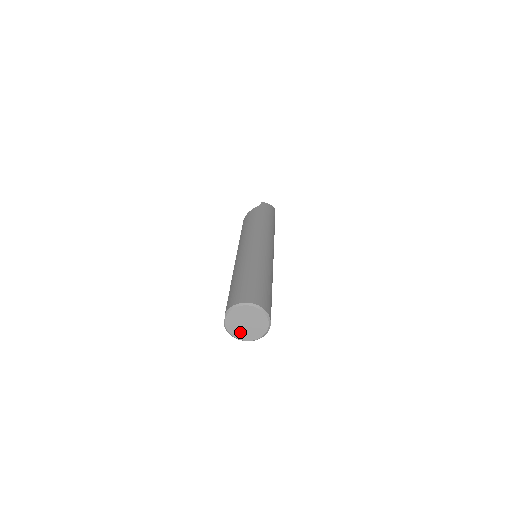
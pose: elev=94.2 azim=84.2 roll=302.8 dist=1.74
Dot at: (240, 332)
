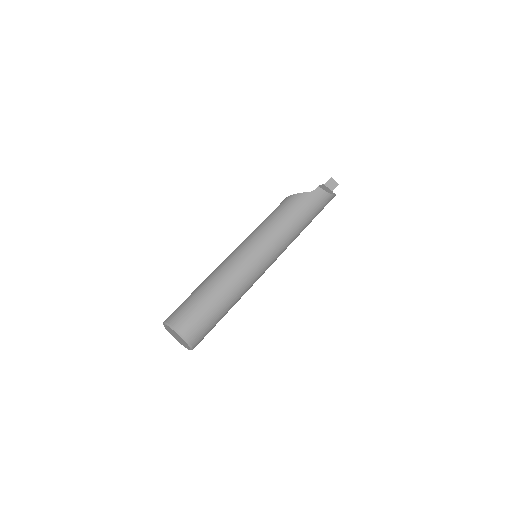
Dot at: (173, 335)
